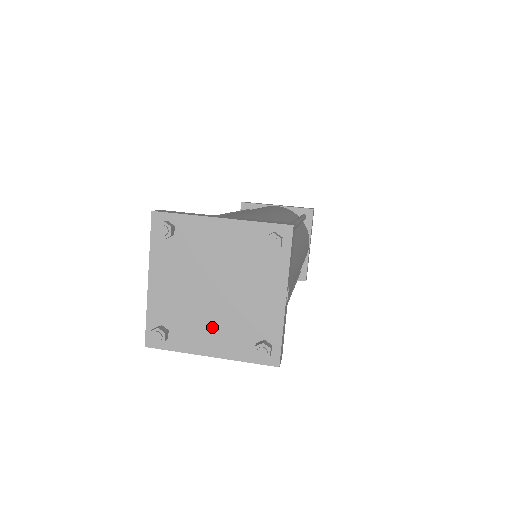
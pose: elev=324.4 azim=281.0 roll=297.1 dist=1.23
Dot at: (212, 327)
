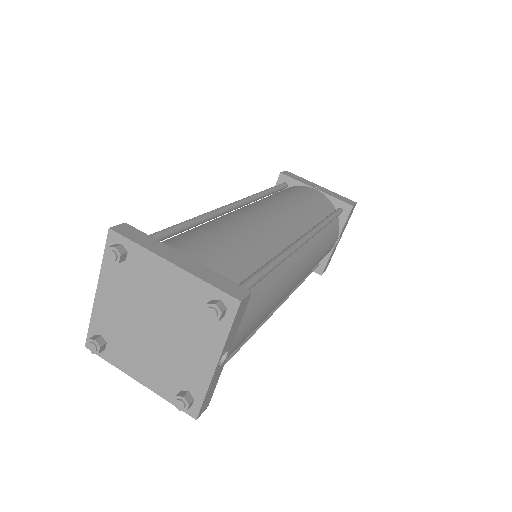
Dot at: (144, 358)
